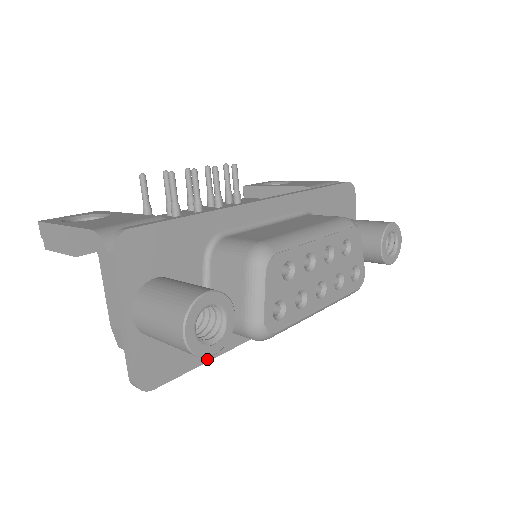
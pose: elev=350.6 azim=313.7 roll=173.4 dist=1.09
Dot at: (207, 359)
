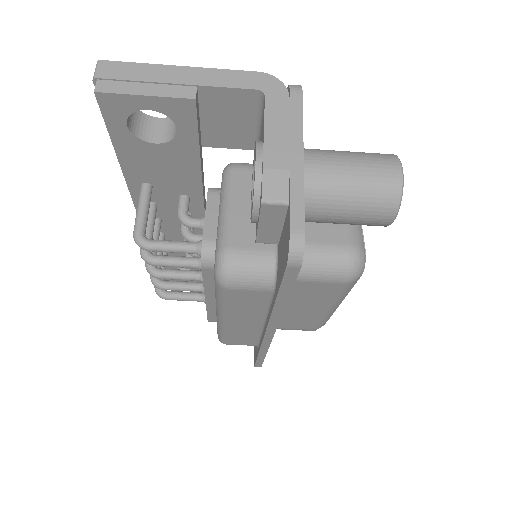
Dot at: (287, 297)
